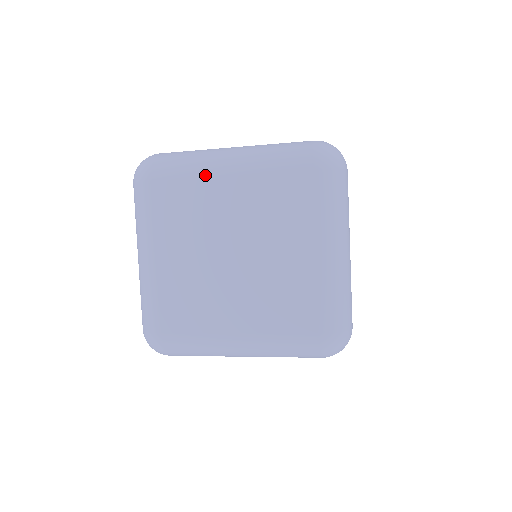
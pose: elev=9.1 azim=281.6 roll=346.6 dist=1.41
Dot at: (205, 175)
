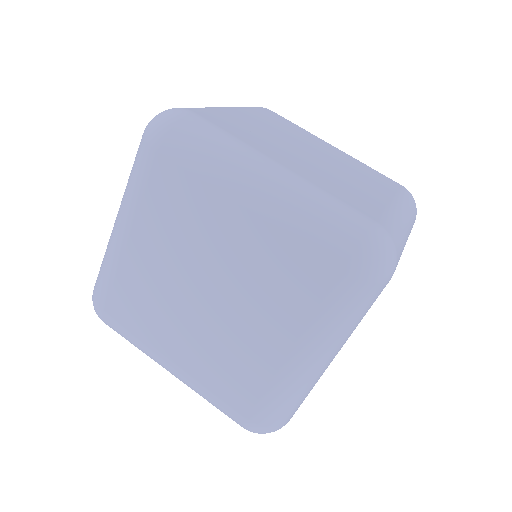
Dot at: occluded
